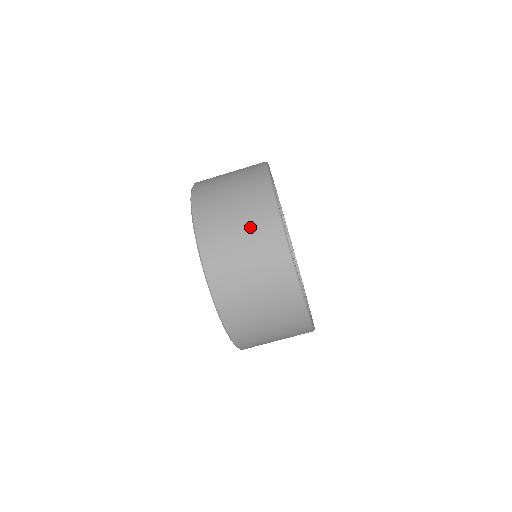
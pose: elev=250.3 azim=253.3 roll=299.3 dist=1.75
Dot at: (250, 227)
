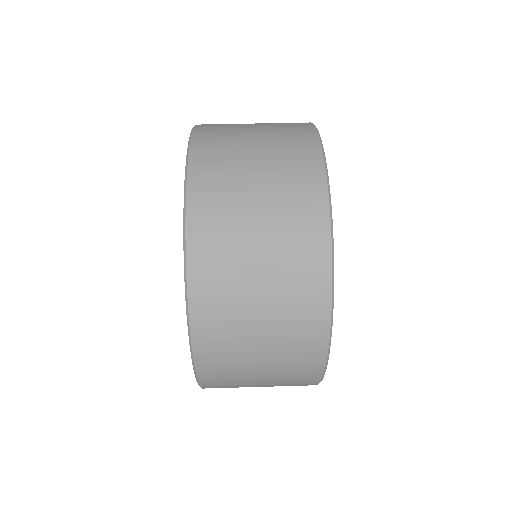
Dot at: (273, 136)
